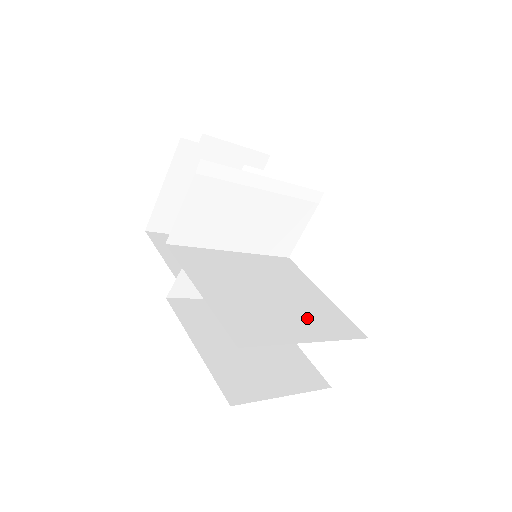
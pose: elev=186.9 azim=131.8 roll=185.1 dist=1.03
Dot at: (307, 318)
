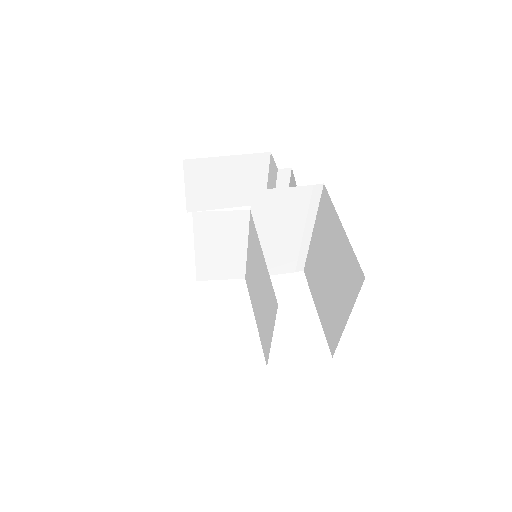
Dot at: (266, 318)
